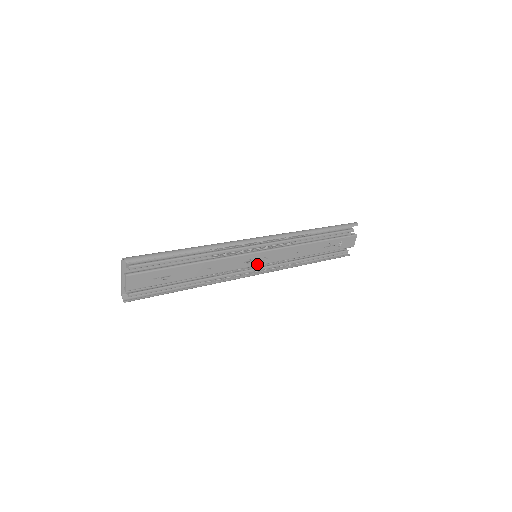
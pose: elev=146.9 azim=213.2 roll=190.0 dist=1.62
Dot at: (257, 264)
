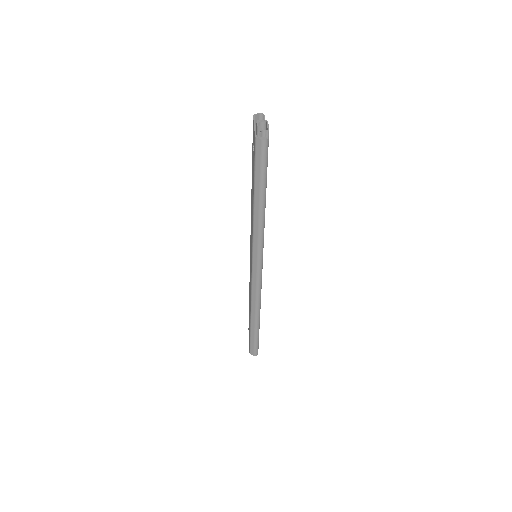
Dot at: occluded
